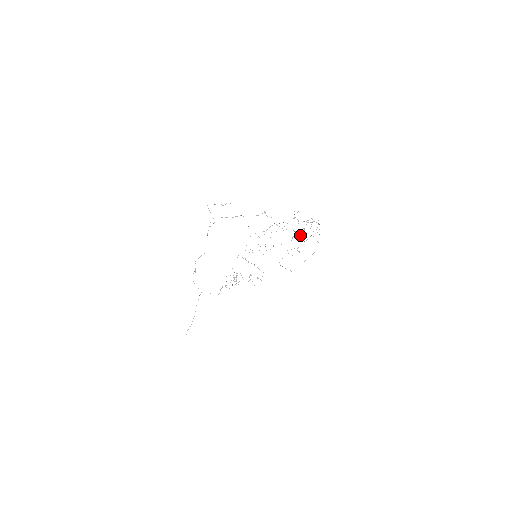
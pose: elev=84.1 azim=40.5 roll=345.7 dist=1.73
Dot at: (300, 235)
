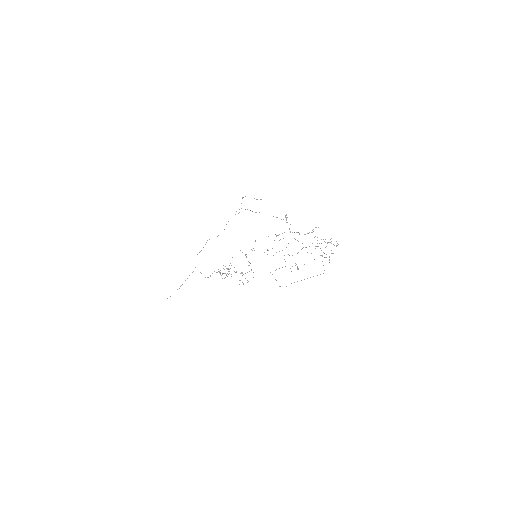
Dot at: occluded
